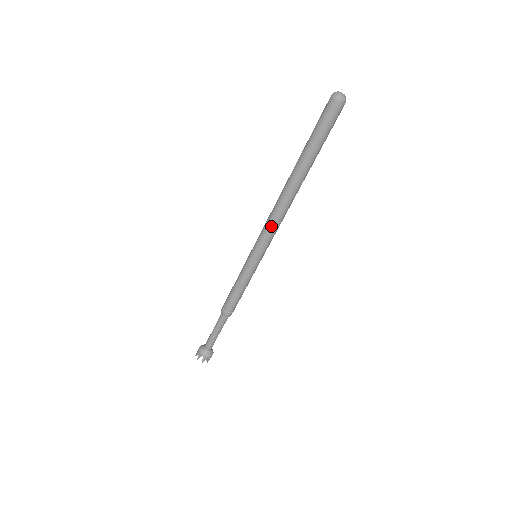
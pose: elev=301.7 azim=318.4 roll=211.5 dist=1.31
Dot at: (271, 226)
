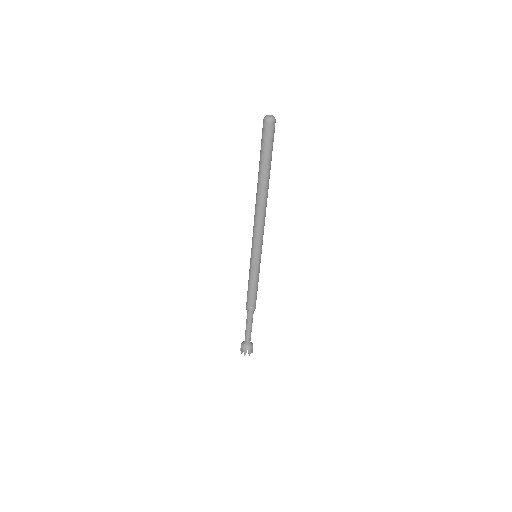
Dot at: (260, 229)
